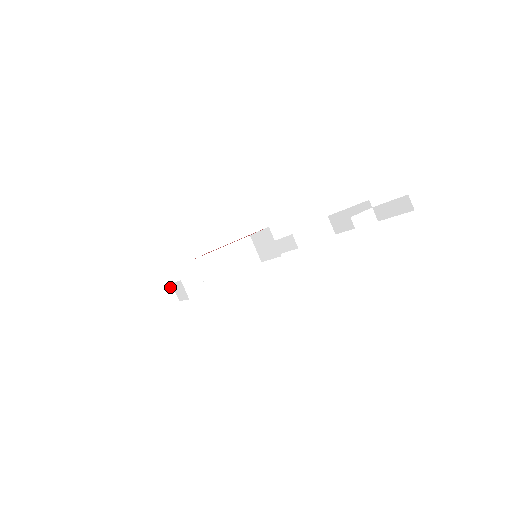
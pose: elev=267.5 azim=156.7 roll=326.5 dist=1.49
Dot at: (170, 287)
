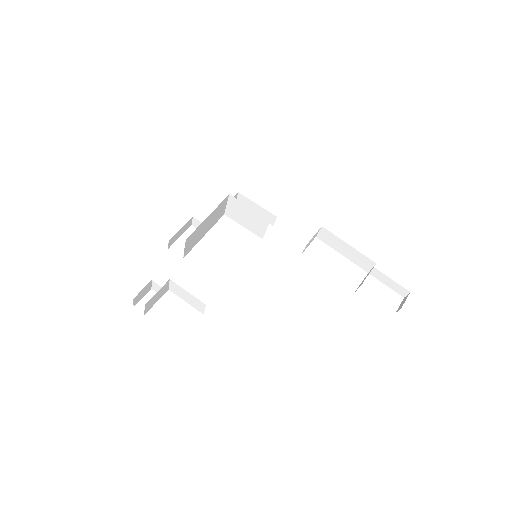
Dot at: (167, 283)
